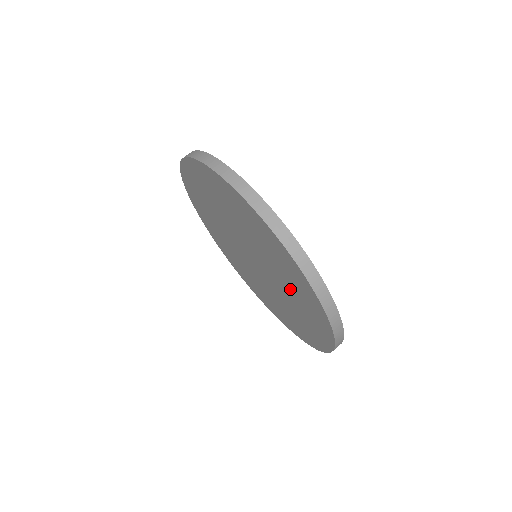
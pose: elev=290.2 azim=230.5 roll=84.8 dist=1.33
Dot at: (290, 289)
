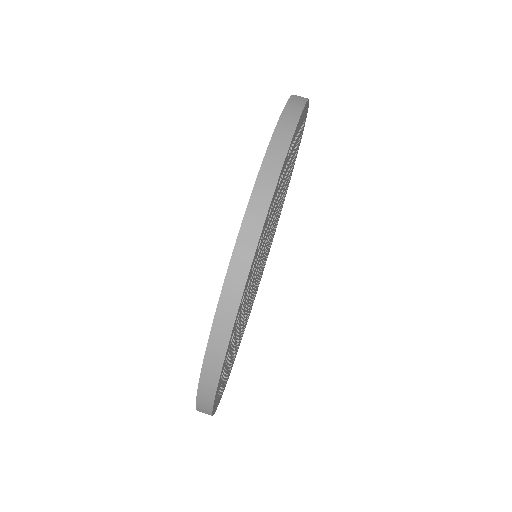
Dot at: occluded
